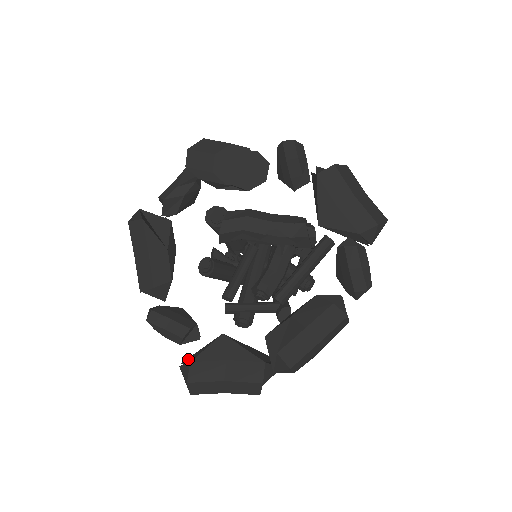
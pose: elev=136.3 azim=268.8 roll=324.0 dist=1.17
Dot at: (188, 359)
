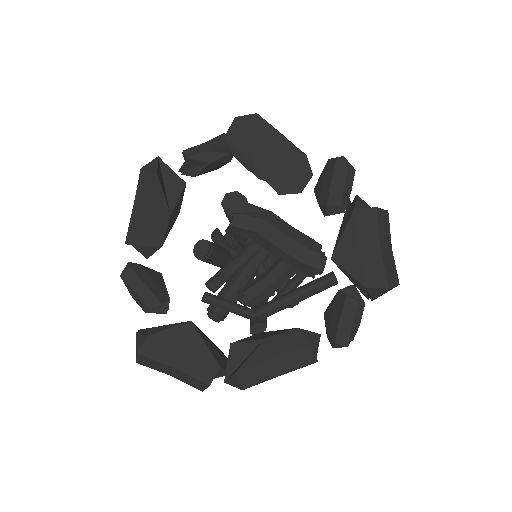
Dot at: (147, 330)
